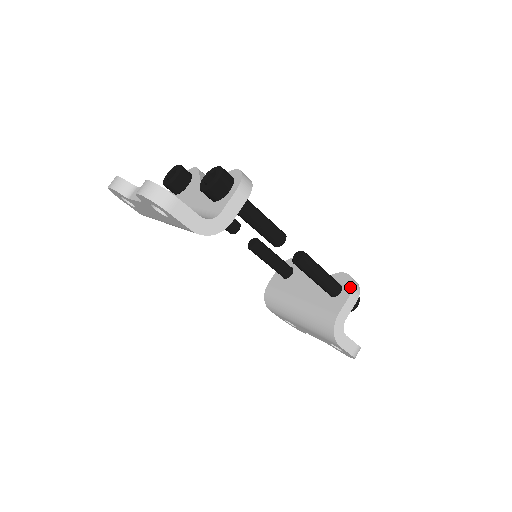
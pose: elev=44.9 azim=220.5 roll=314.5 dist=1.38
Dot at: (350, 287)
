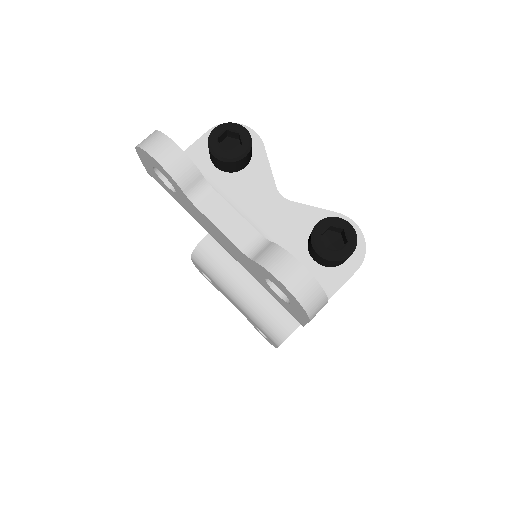
Dot at: occluded
